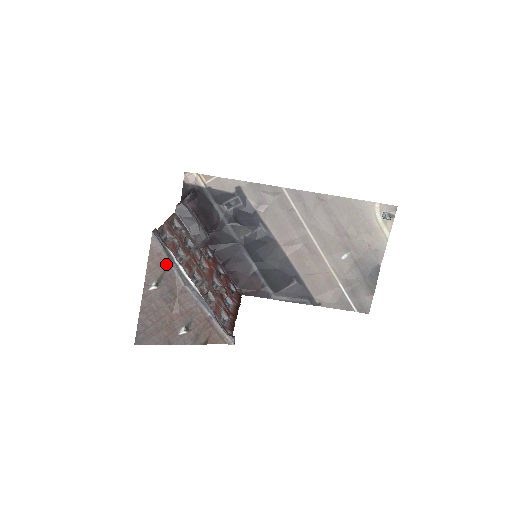
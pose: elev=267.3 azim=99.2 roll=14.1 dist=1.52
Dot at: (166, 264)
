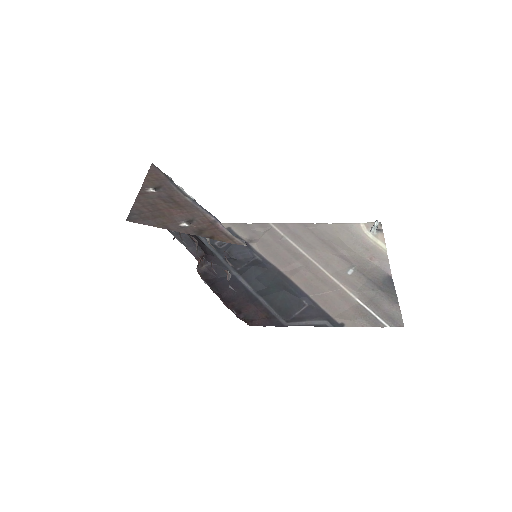
Dot at: (165, 181)
